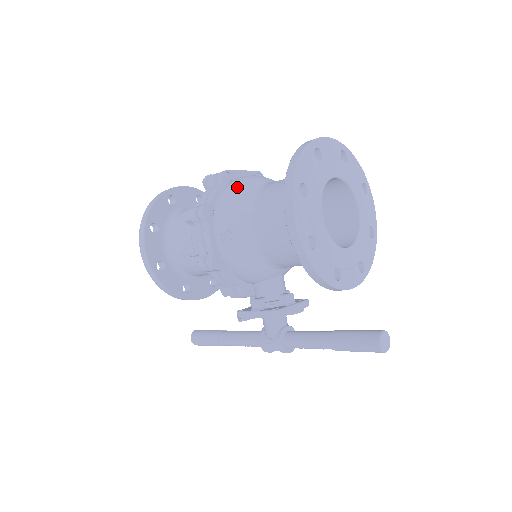
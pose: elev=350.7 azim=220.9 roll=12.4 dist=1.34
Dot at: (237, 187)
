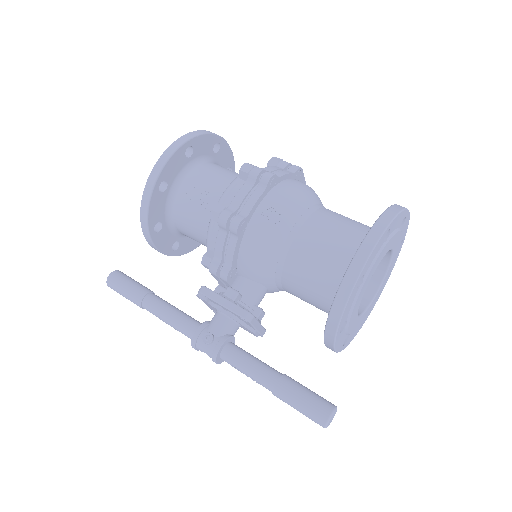
Dot at: (306, 188)
